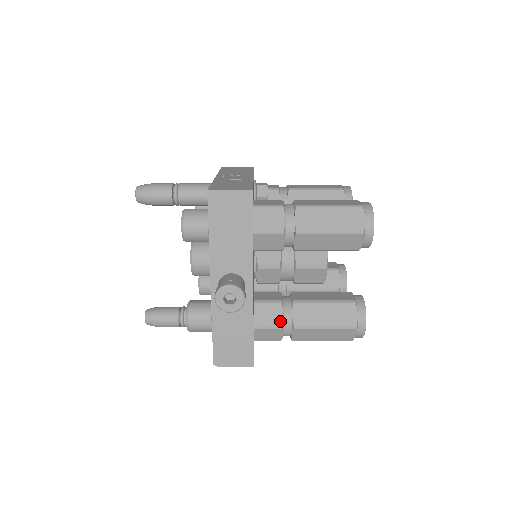
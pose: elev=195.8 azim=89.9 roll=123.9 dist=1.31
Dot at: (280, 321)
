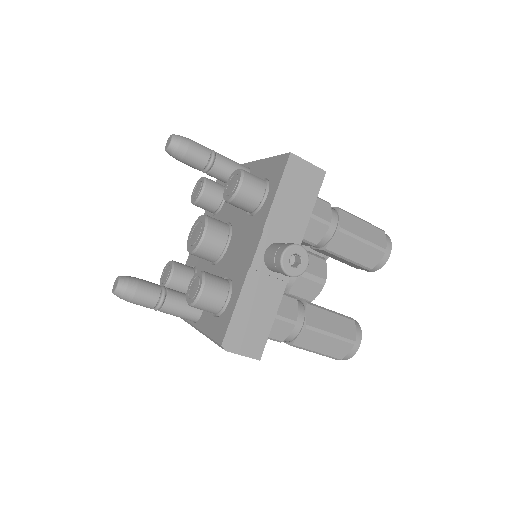
Dot at: (295, 316)
